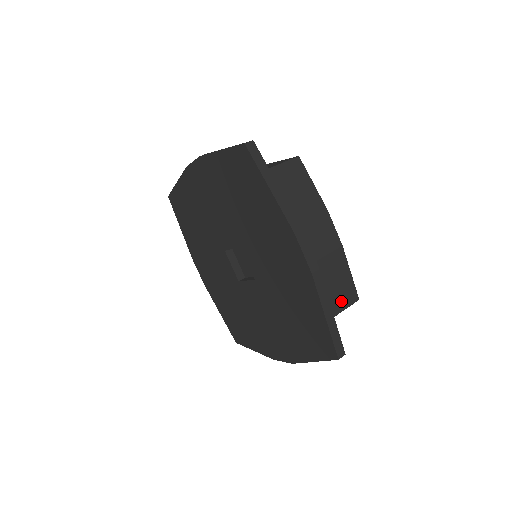
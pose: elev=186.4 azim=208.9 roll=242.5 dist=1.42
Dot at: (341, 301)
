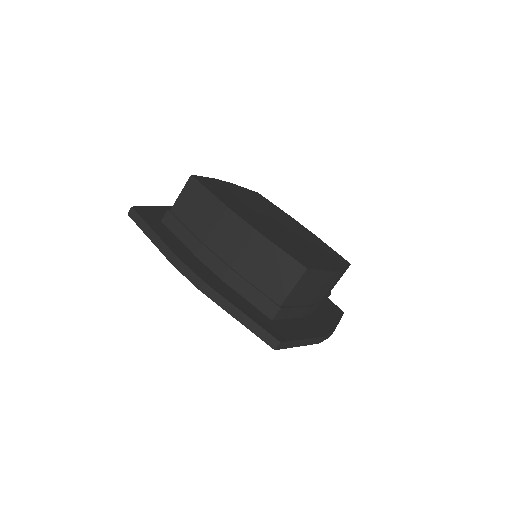
Dot at: (284, 281)
